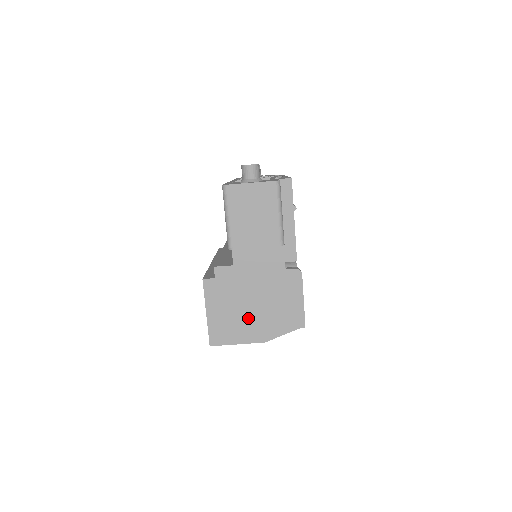
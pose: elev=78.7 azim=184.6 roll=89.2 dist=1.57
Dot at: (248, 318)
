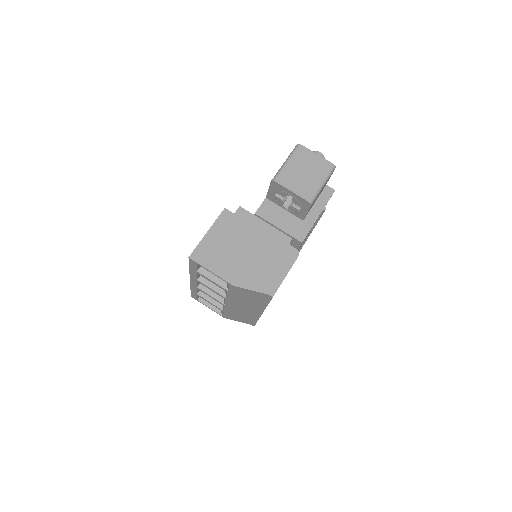
Dot at: (235, 258)
